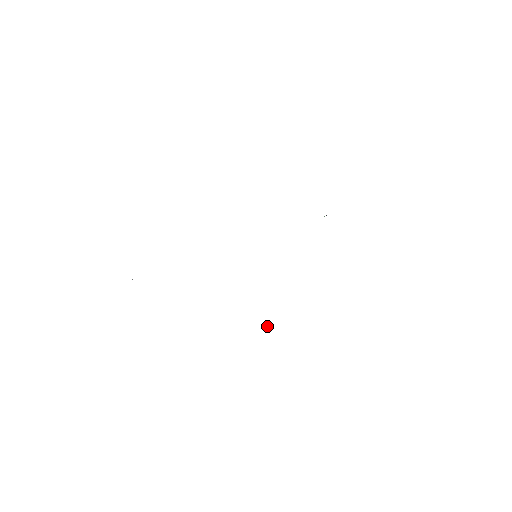
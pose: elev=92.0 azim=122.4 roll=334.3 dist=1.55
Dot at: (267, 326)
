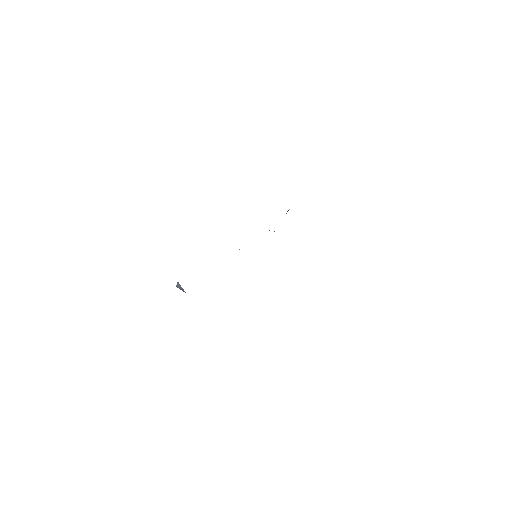
Dot at: occluded
